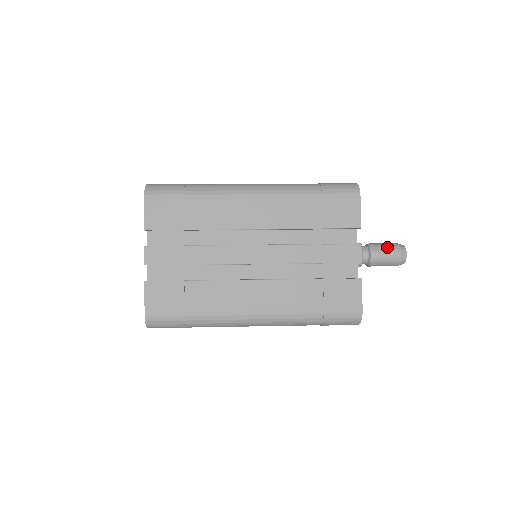
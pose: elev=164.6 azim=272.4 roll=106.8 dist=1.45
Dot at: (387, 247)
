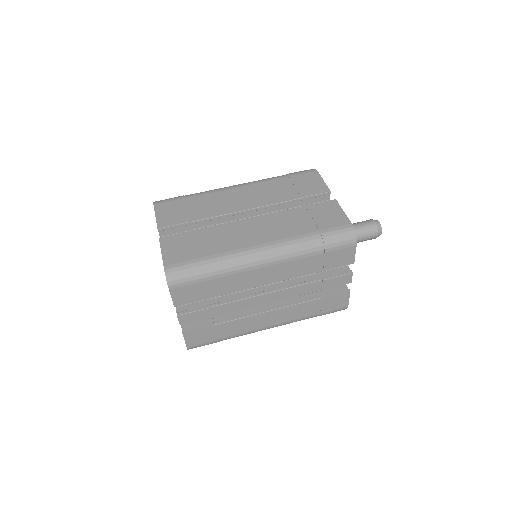
Dot at: (367, 232)
